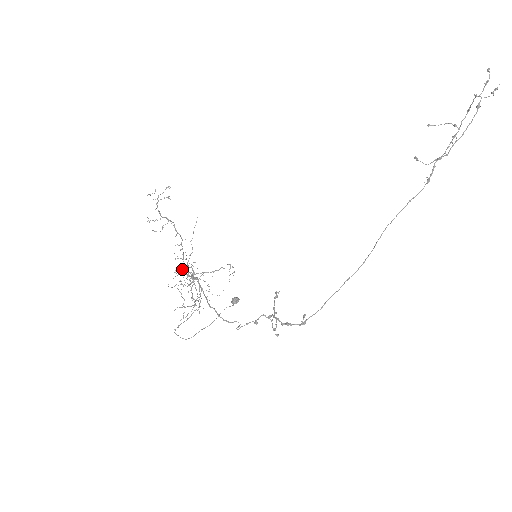
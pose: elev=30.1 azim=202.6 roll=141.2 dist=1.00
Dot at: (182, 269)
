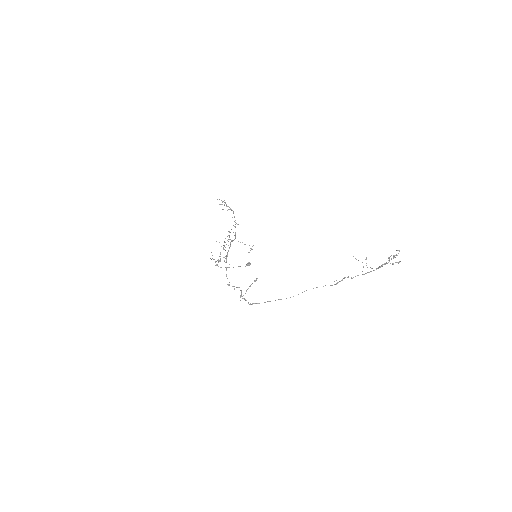
Dot at: (233, 232)
